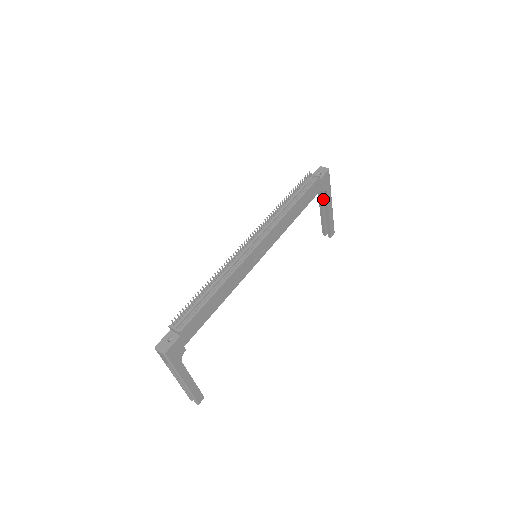
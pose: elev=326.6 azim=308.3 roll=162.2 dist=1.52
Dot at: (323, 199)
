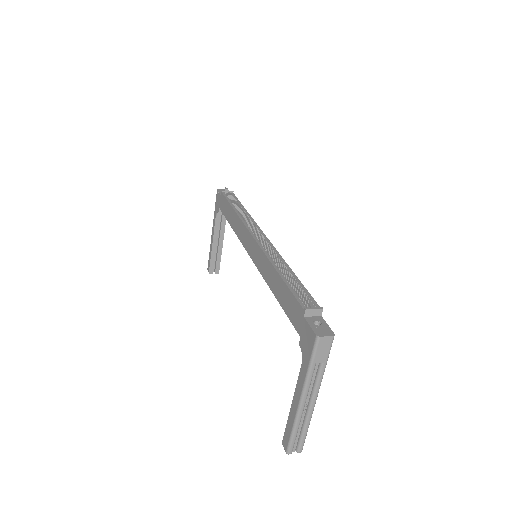
Dot at: (218, 226)
